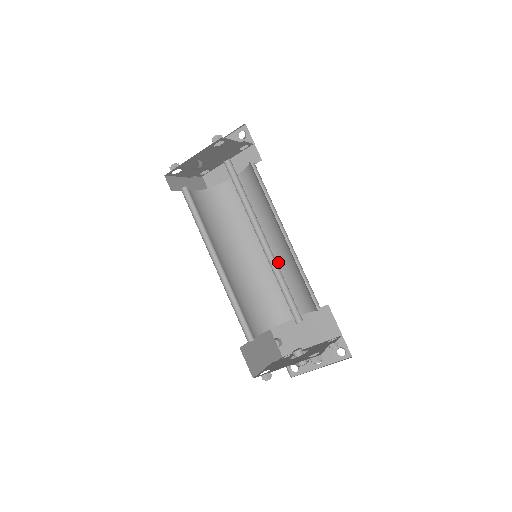
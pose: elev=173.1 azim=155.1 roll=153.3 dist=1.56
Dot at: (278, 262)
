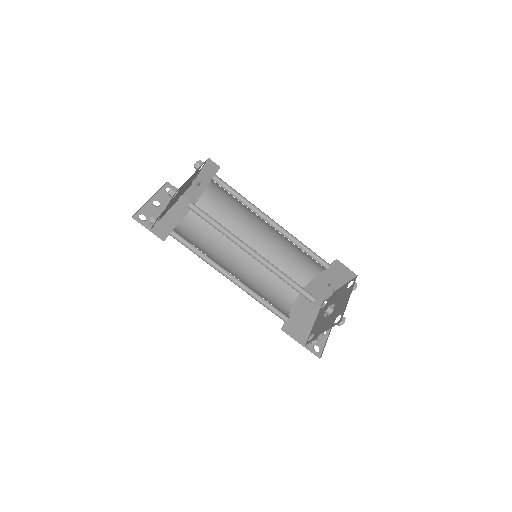
Dot at: (254, 272)
